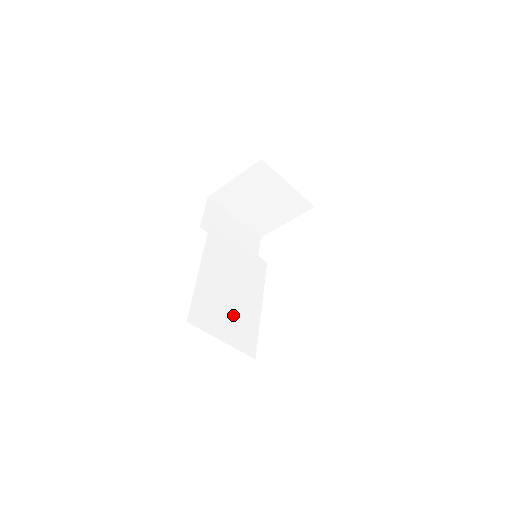
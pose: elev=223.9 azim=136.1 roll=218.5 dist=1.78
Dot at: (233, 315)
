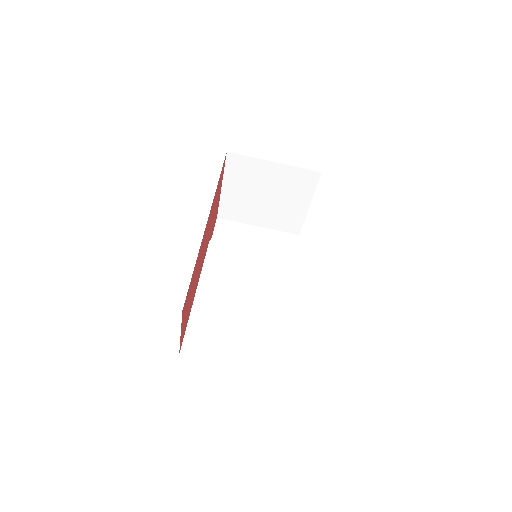
Dot at: (249, 332)
